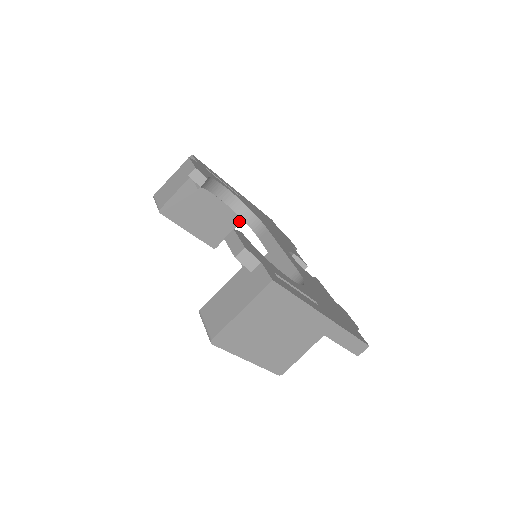
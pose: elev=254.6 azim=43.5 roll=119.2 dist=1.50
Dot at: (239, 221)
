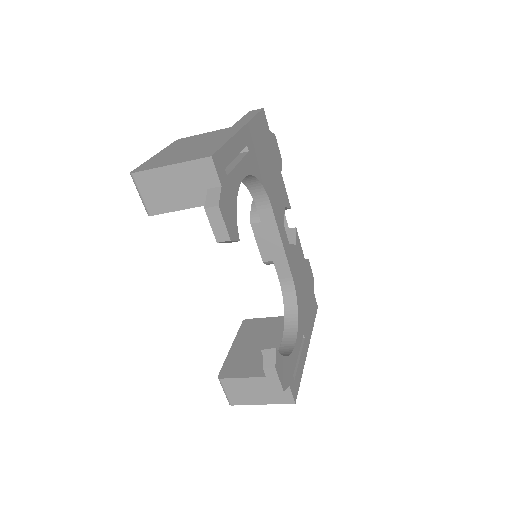
Dot at: occluded
